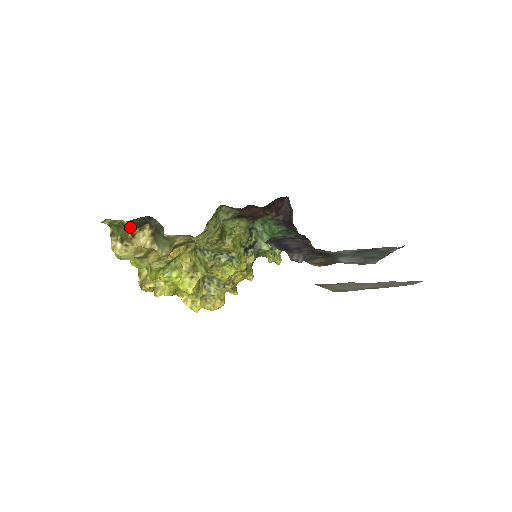
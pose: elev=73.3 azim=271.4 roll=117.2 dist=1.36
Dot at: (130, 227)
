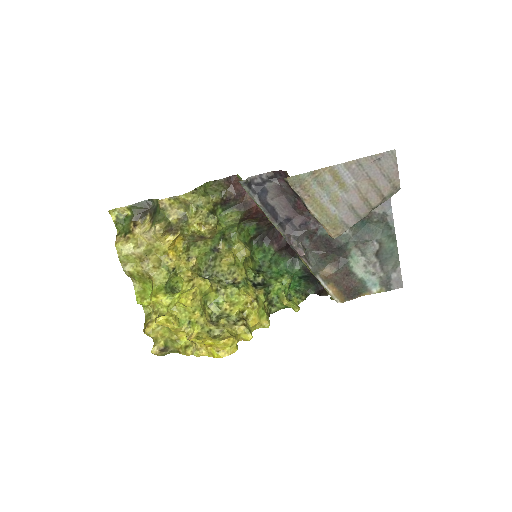
Dot at: (133, 218)
